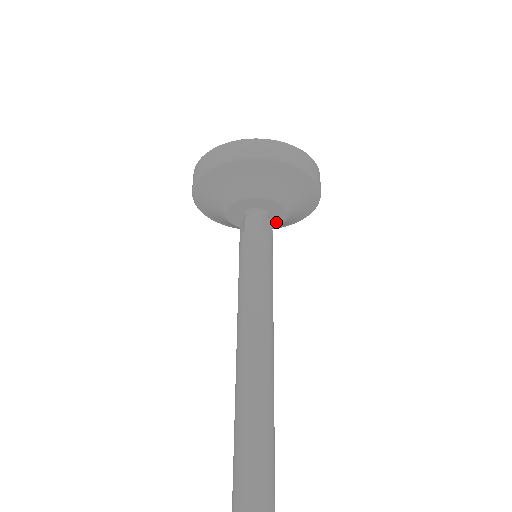
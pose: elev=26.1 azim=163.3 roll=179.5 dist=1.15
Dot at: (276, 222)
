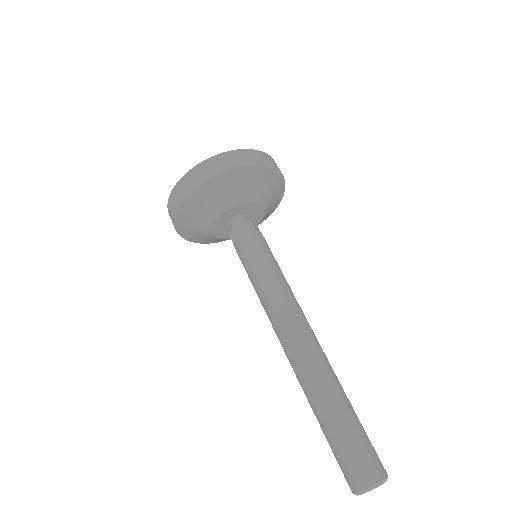
Dot at: (259, 212)
